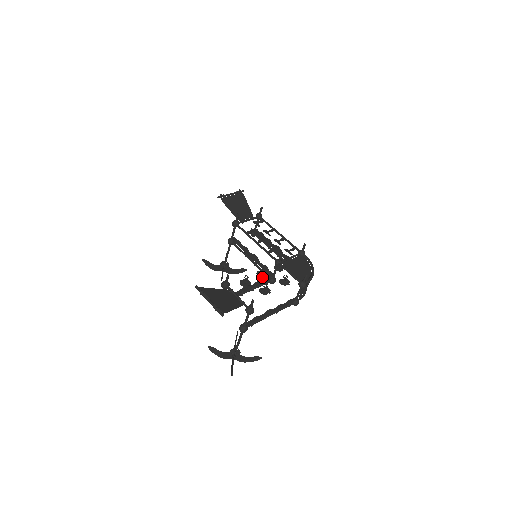
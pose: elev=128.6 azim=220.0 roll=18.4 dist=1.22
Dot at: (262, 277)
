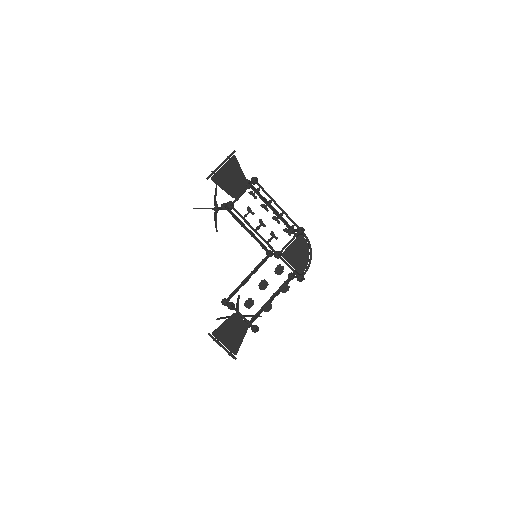
Dot at: occluded
